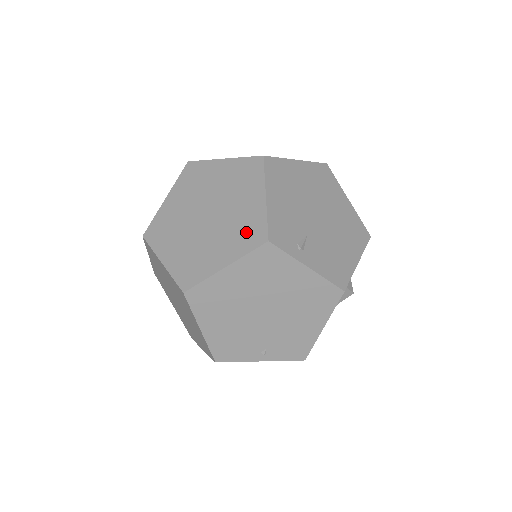
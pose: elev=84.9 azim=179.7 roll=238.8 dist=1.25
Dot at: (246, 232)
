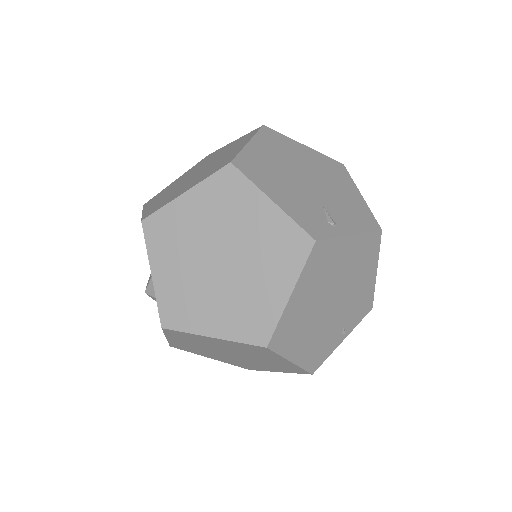
Dot at: (283, 248)
